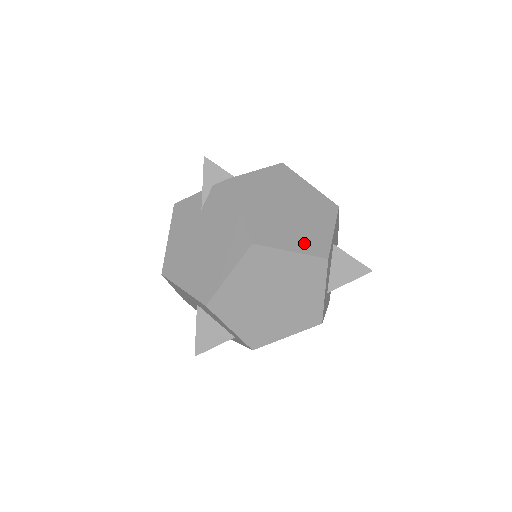
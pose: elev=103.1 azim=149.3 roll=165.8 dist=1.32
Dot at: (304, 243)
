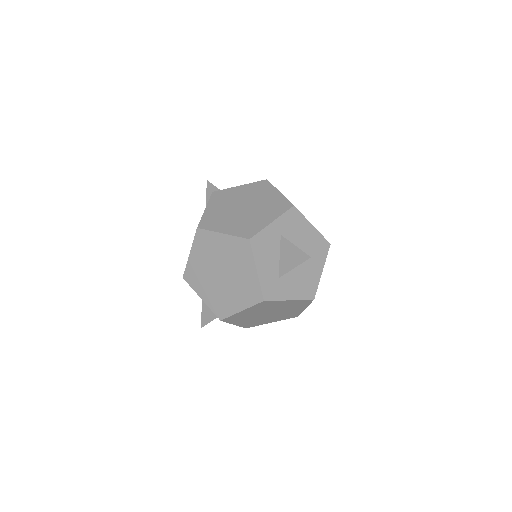
Dot at: (238, 229)
